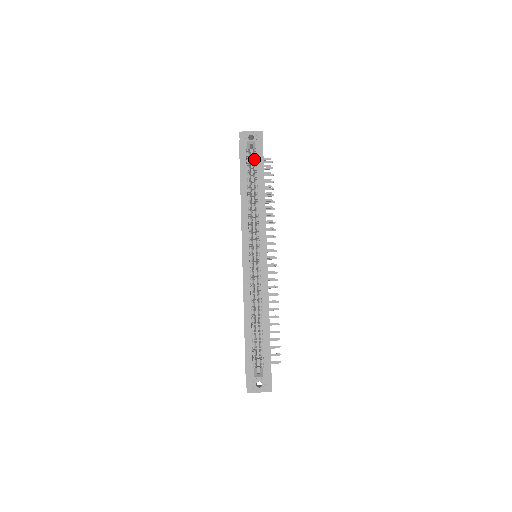
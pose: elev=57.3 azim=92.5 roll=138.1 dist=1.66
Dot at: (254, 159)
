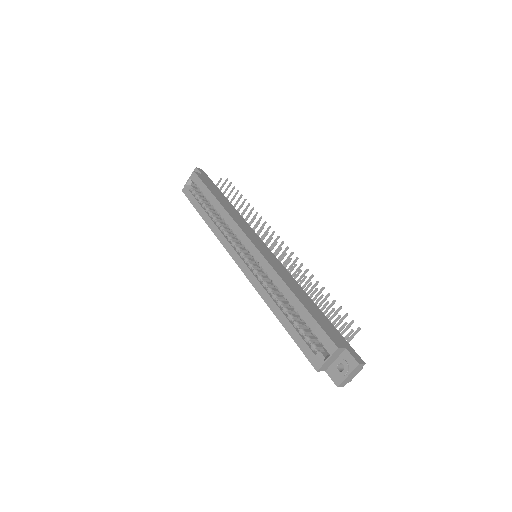
Dot at: (199, 190)
